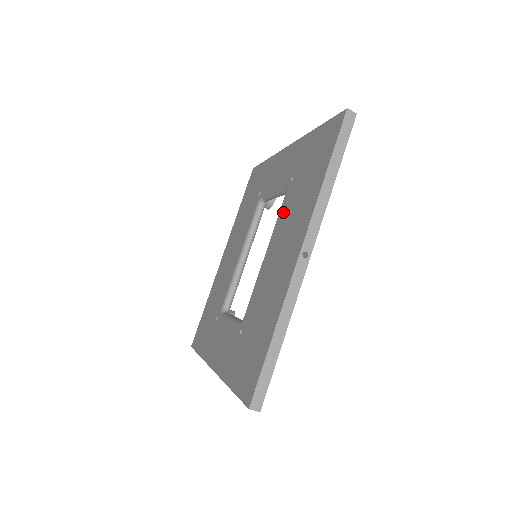
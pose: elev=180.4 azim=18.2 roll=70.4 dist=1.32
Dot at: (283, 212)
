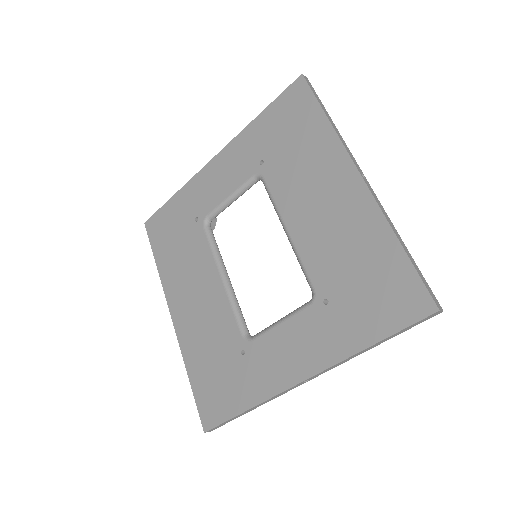
Dot at: (280, 186)
